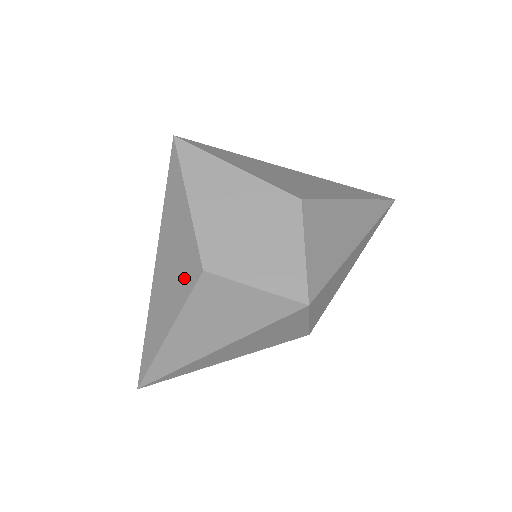
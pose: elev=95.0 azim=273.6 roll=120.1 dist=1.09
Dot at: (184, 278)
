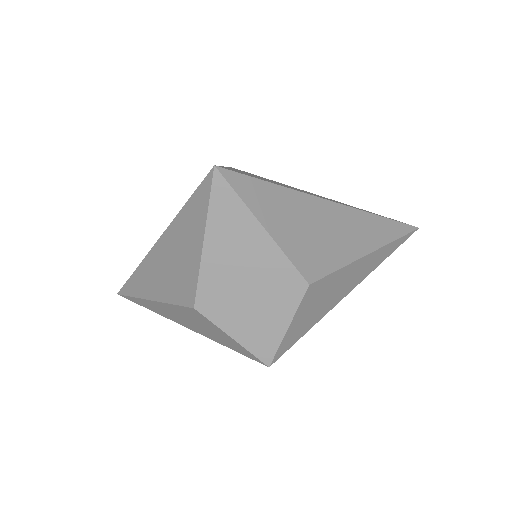
Dot at: (178, 288)
